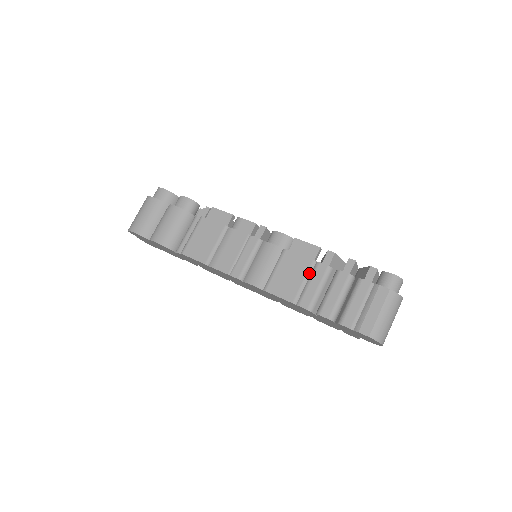
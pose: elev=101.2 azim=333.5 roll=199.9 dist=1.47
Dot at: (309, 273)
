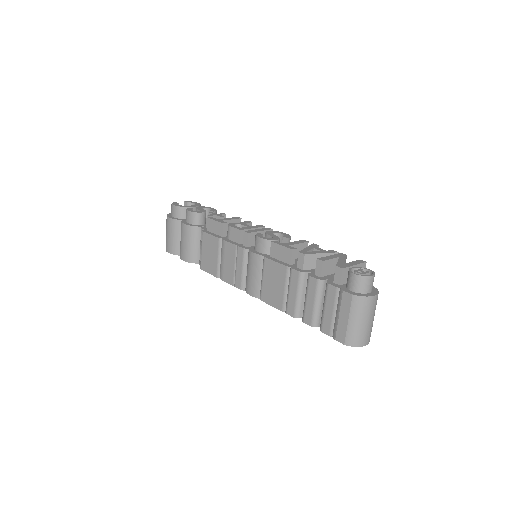
Dot at: (287, 280)
